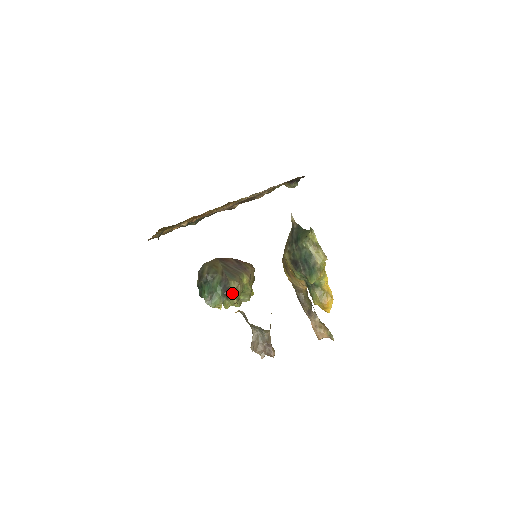
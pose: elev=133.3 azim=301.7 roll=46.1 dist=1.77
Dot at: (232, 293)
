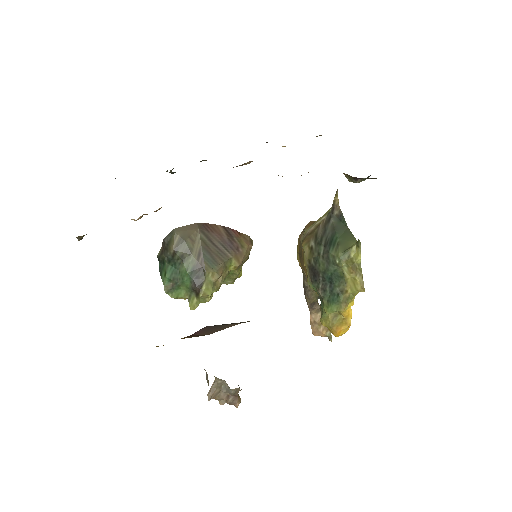
Dot at: (206, 290)
